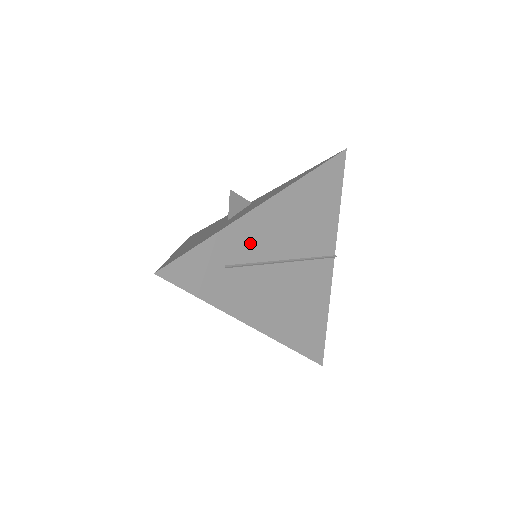
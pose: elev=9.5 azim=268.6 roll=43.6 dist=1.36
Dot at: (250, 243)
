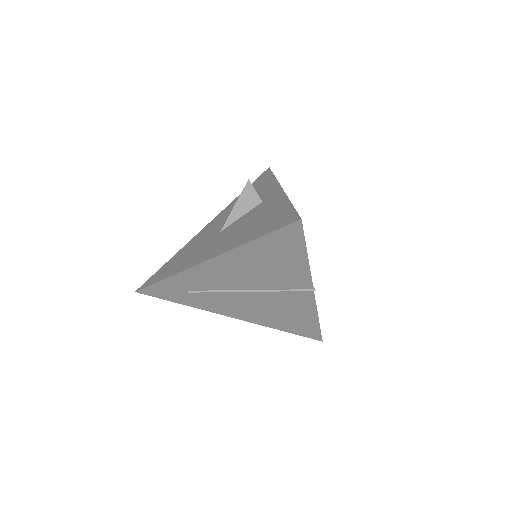
Dot at: (205, 281)
